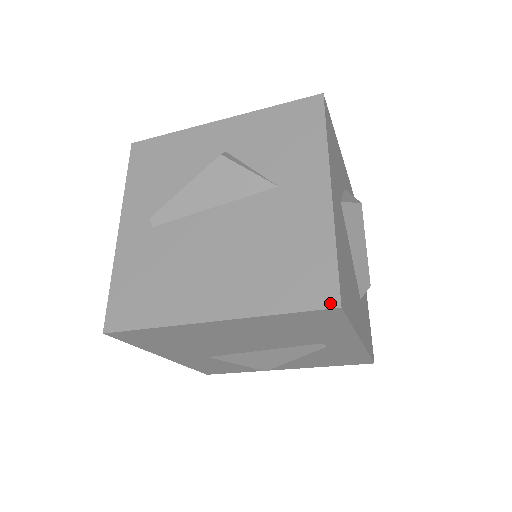
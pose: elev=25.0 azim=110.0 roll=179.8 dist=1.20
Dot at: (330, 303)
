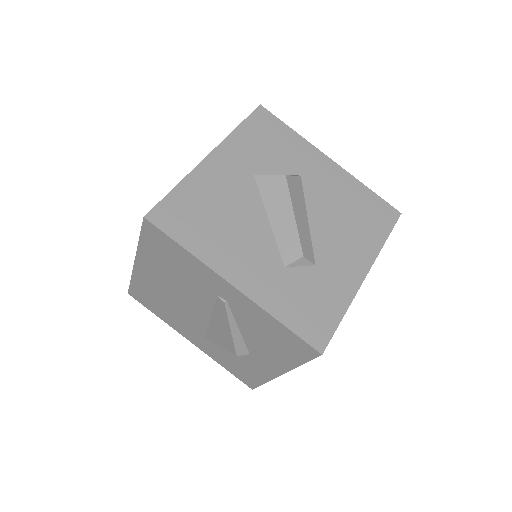
Dot at: occluded
